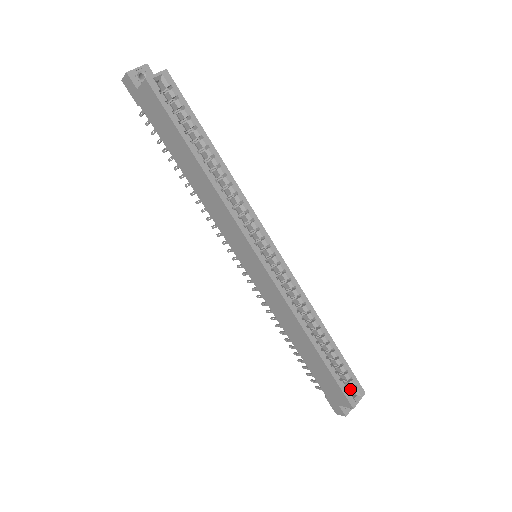
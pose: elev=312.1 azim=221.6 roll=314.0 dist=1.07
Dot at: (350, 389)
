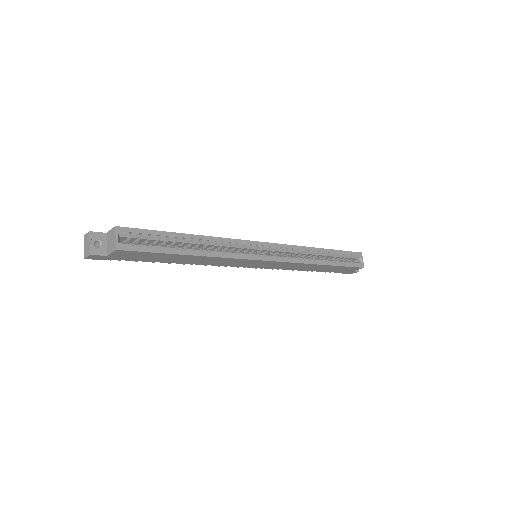
Dot at: (353, 259)
